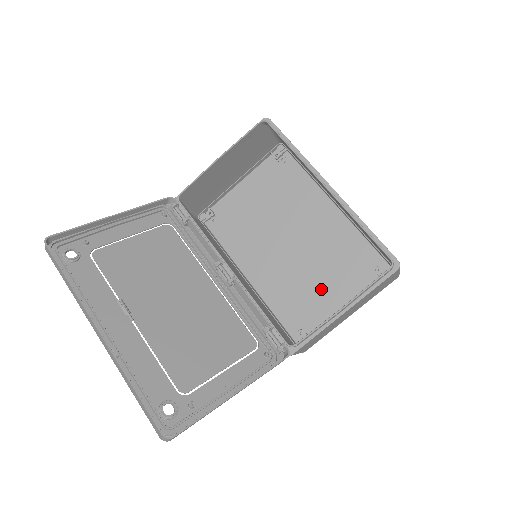
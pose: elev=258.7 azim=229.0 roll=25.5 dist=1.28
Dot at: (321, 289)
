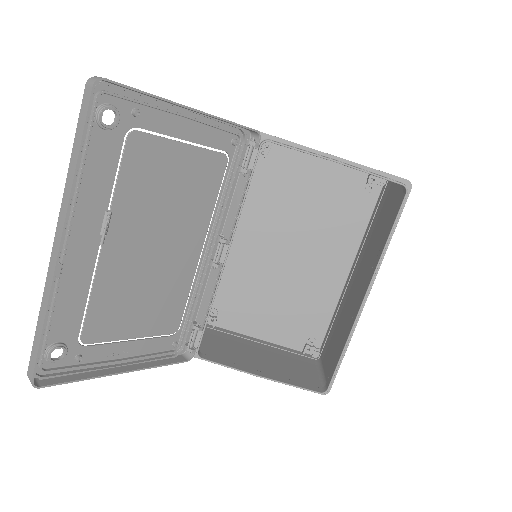
Dot at: (264, 305)
